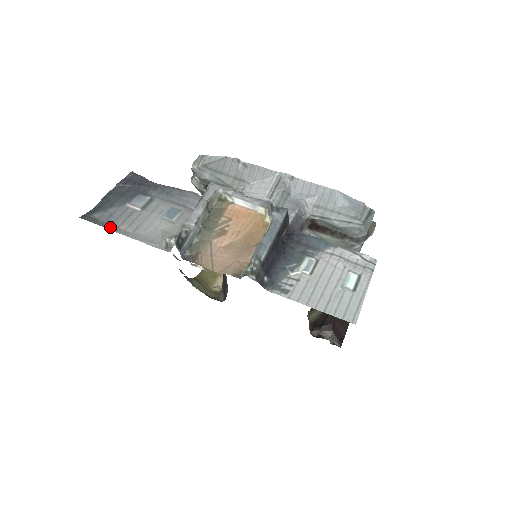
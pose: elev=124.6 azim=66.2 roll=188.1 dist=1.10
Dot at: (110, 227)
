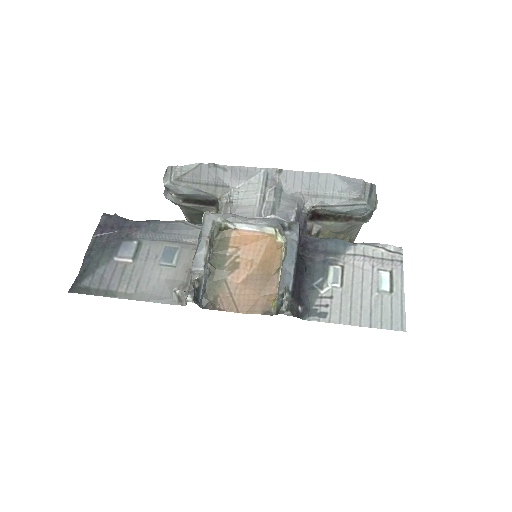
Dot at: (107, 294)
